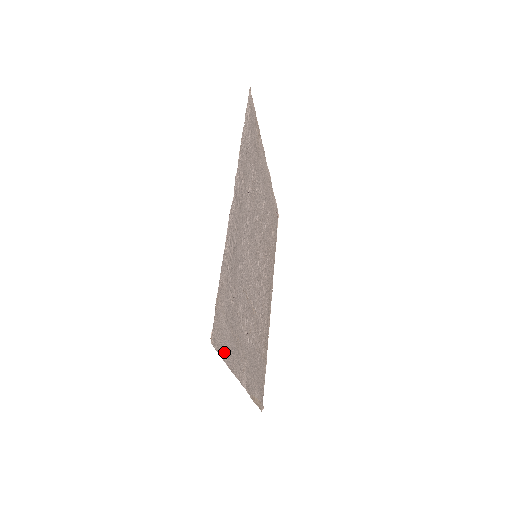
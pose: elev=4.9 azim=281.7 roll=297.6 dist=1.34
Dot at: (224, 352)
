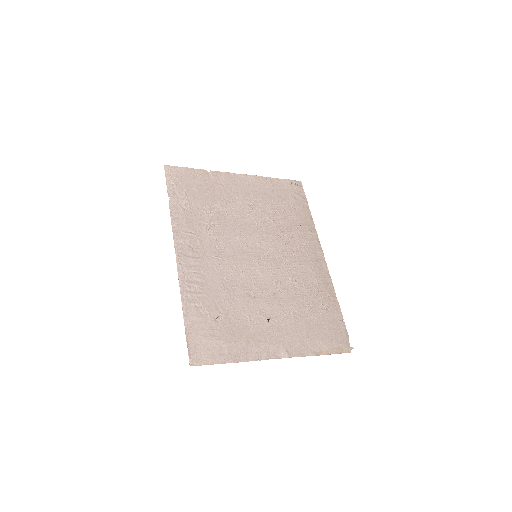
Dot at: (223, 358)
